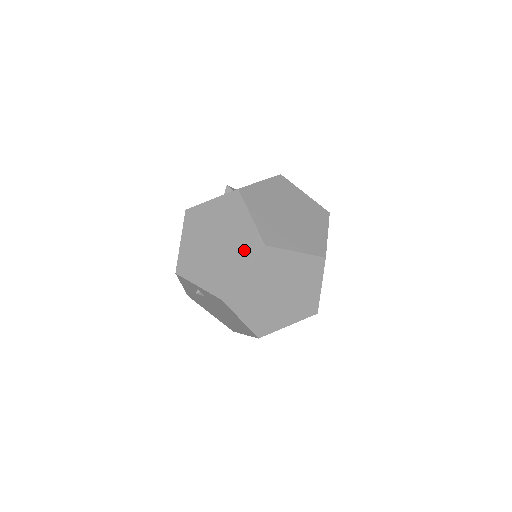
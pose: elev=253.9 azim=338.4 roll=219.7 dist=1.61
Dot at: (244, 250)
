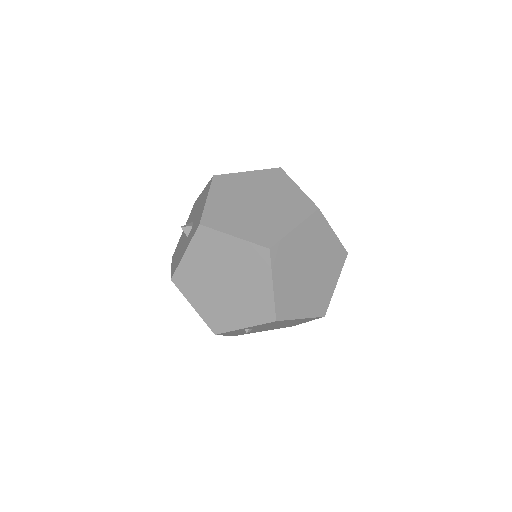
Dot at: (255, 268)
